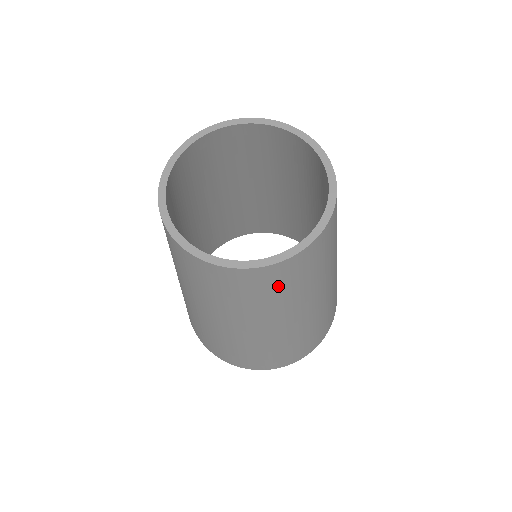
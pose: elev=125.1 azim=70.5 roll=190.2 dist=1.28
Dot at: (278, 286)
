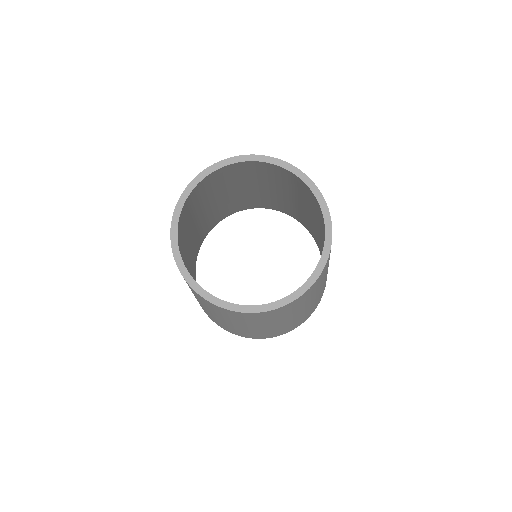
Dot at: (299, 303)
